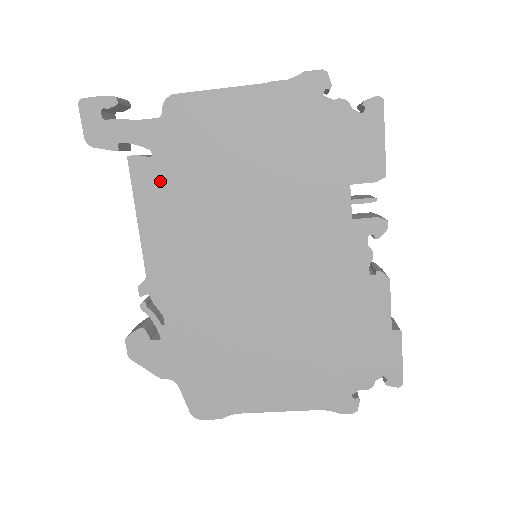
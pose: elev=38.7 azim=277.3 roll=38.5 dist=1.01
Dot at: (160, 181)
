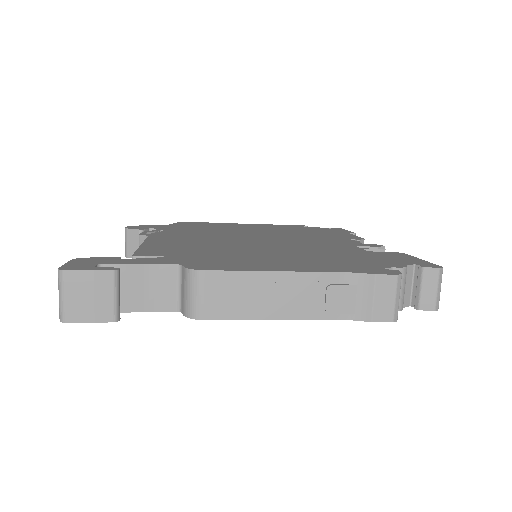
Dot at: occluded
